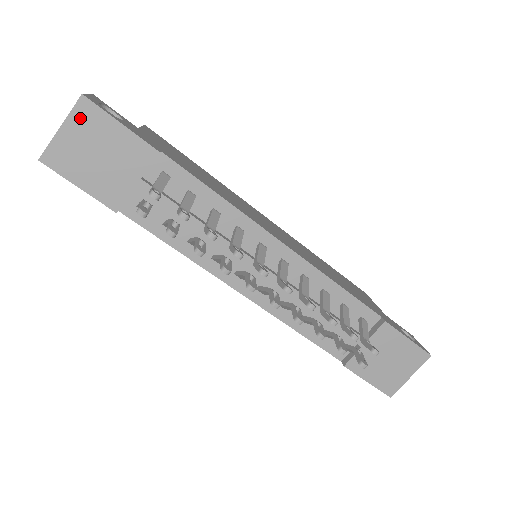
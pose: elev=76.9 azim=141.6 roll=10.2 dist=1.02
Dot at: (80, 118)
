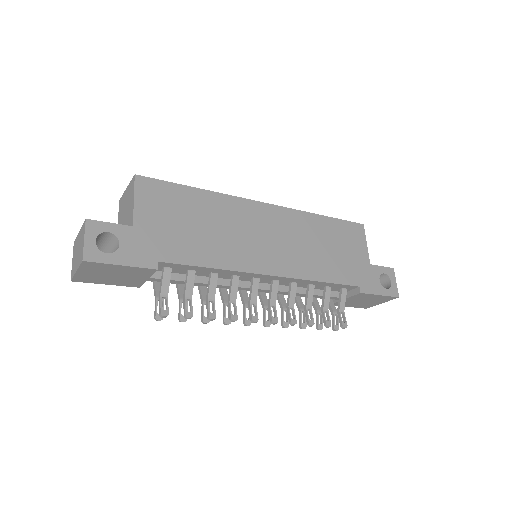
Dot at: (88, 267)
